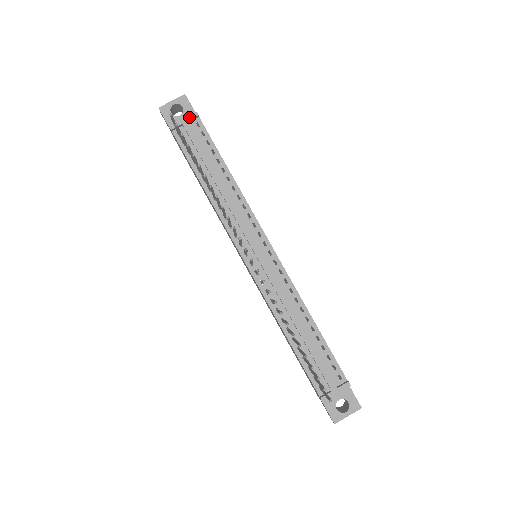
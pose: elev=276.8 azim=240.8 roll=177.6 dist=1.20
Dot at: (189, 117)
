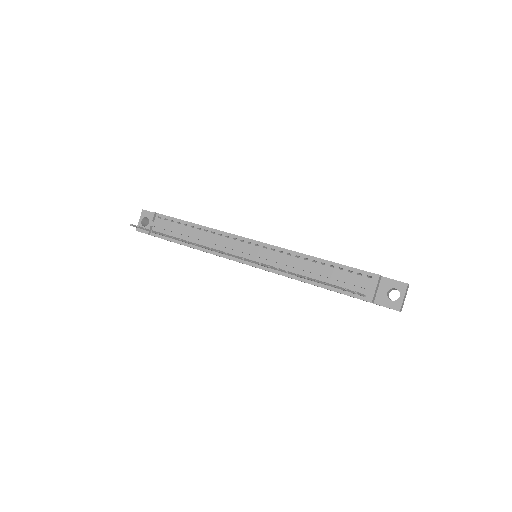
Dot at: (151, 218)
